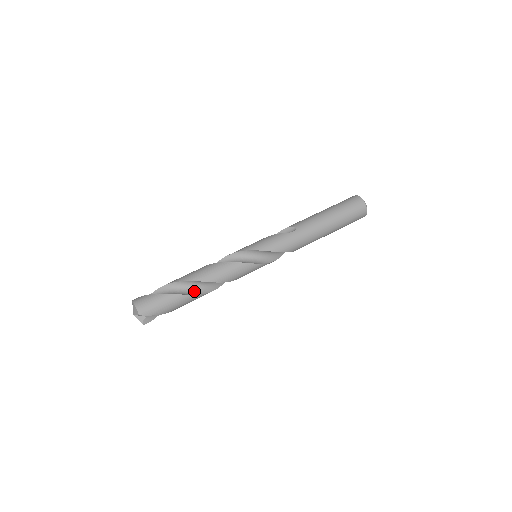
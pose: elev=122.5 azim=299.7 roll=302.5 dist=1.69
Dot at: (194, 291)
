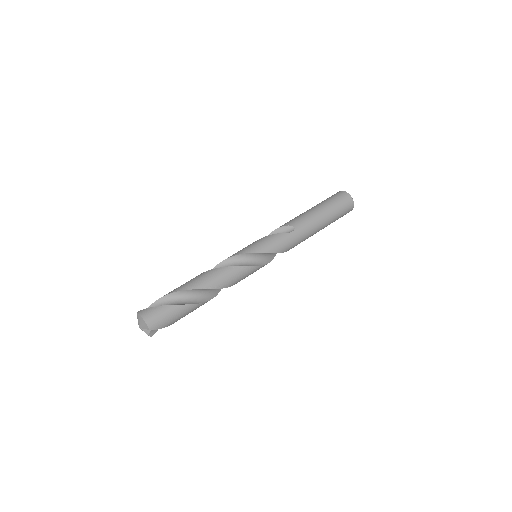
Dot at: (201, 298)
